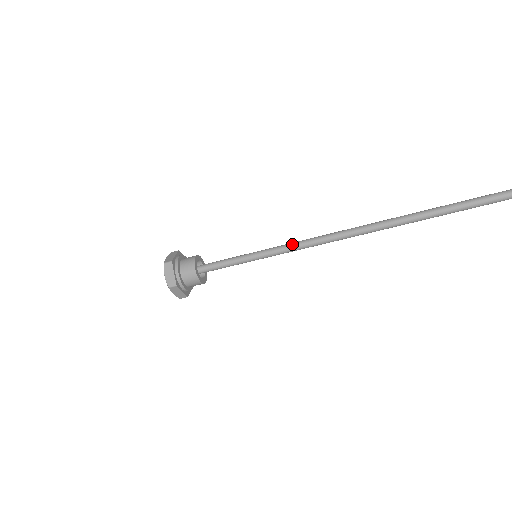
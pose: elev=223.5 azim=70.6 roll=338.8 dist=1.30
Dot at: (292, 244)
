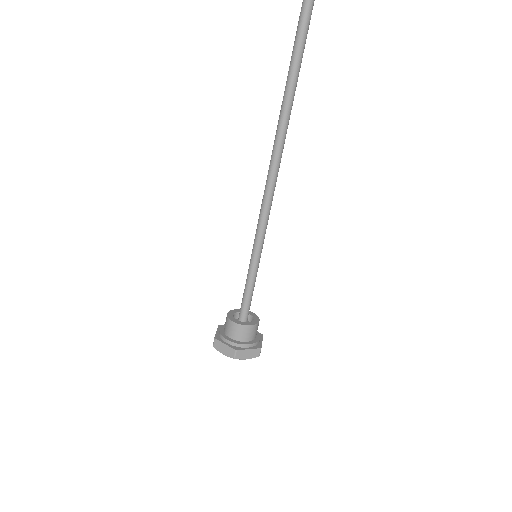
Dot at: (261, 212)
